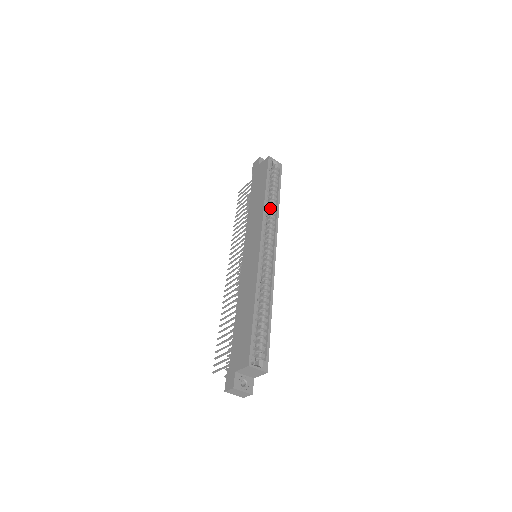
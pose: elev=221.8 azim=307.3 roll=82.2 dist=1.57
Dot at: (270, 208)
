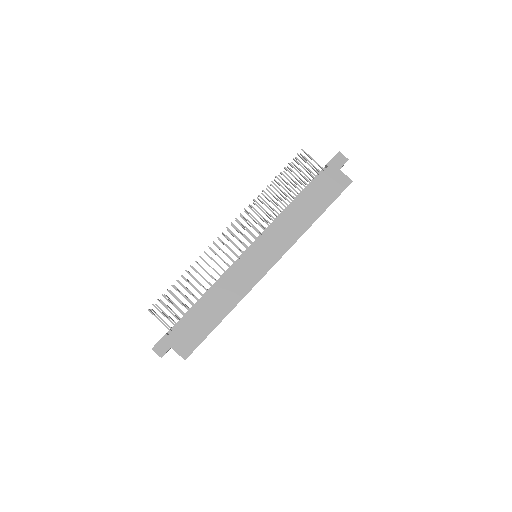
Dot at: occluded
